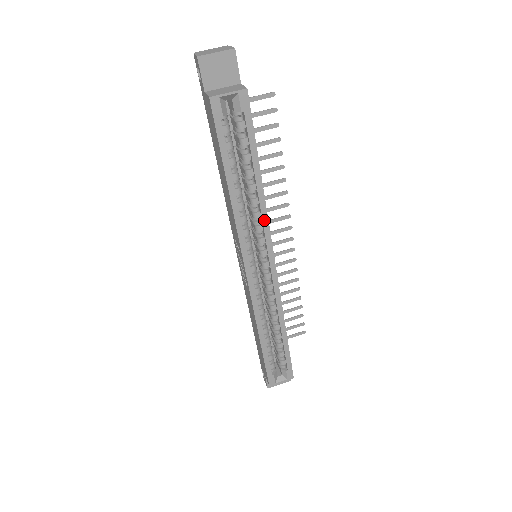
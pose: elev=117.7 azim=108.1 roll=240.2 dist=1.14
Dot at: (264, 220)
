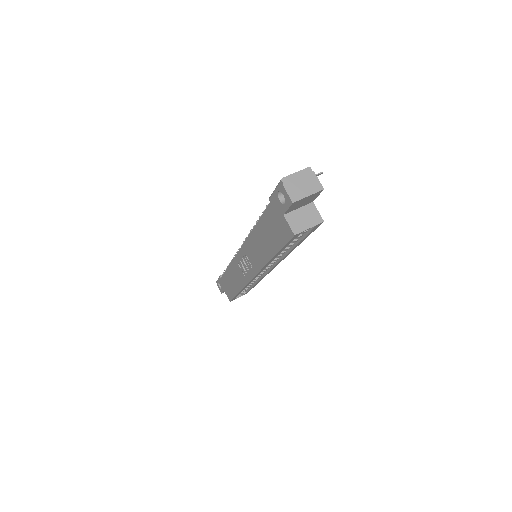
Dot at: (283, 258)
